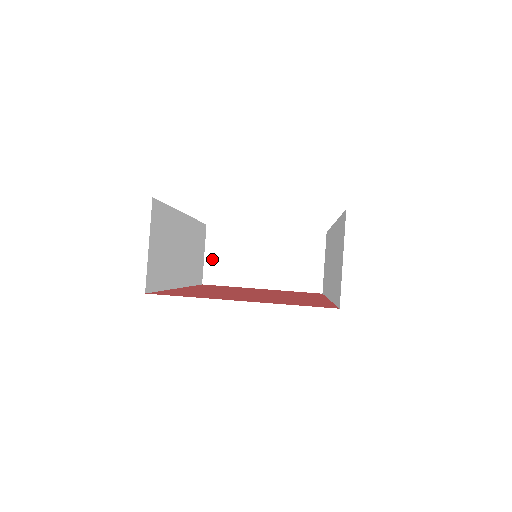
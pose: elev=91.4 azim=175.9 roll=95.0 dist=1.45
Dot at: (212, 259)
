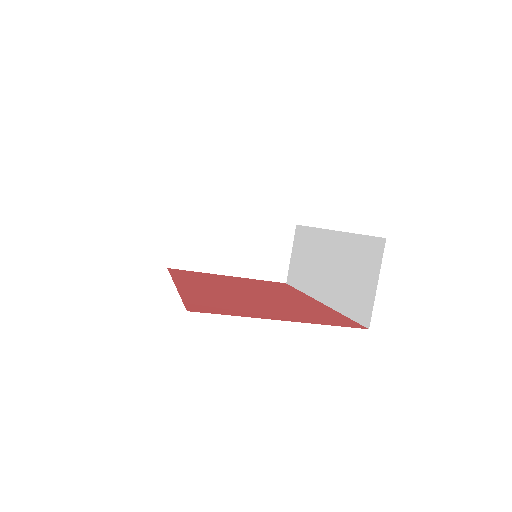
Dot at: (180, 242)
